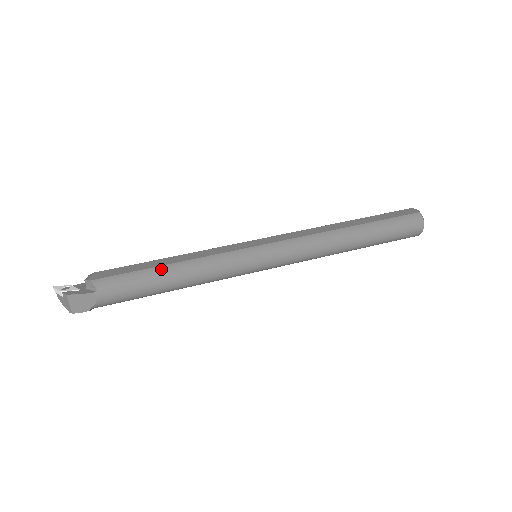
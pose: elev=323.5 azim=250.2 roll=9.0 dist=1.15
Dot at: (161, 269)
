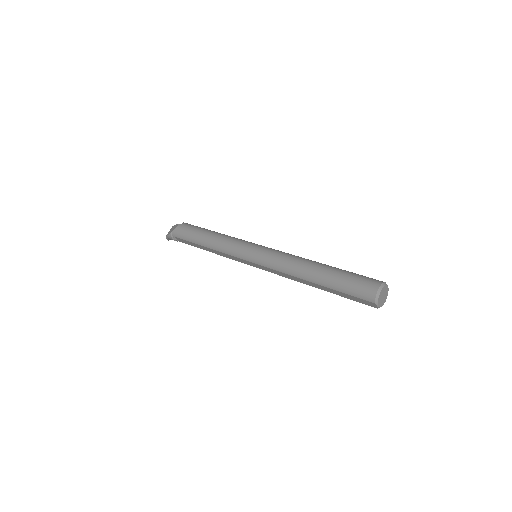
Dot at: (210, 230)
